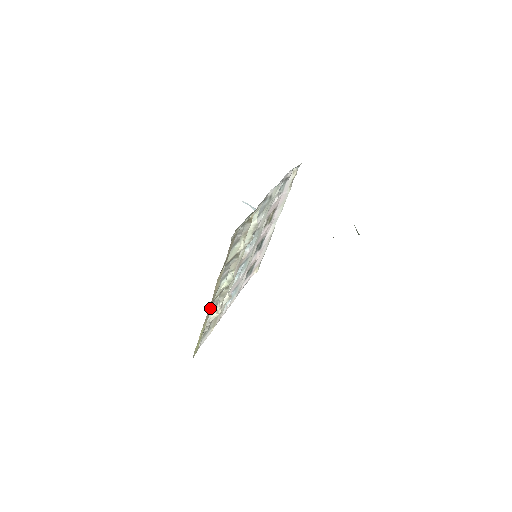
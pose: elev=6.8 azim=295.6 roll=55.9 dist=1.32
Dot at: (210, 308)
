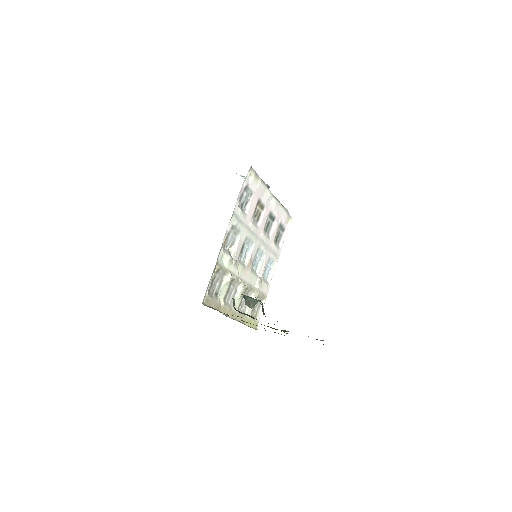
Dot at: occluded
